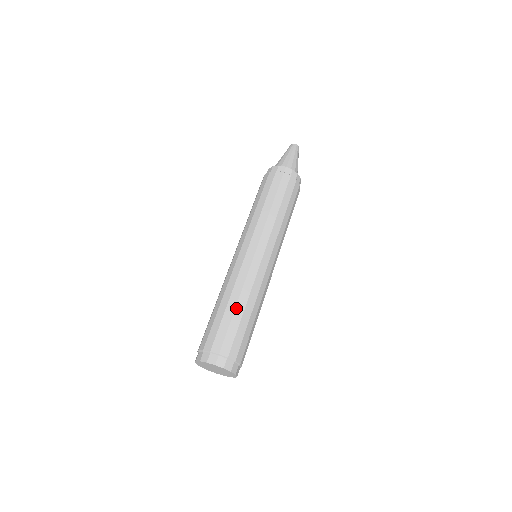
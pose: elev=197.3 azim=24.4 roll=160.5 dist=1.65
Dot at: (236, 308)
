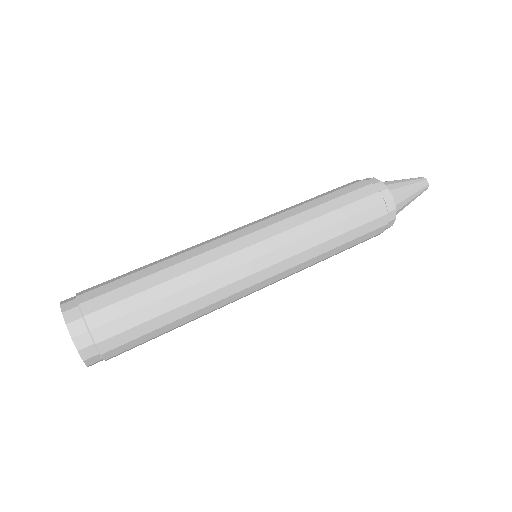
Dot at: (156, 273)
